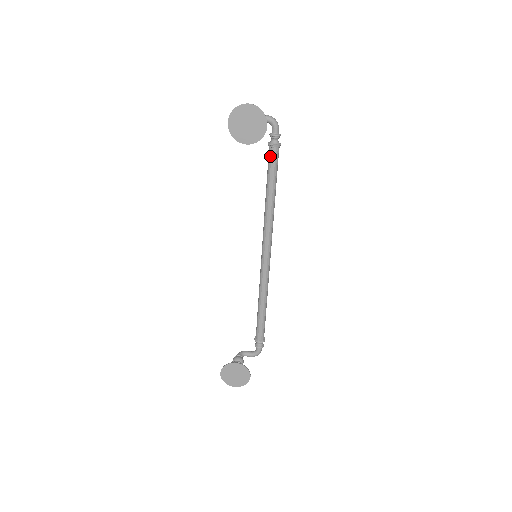
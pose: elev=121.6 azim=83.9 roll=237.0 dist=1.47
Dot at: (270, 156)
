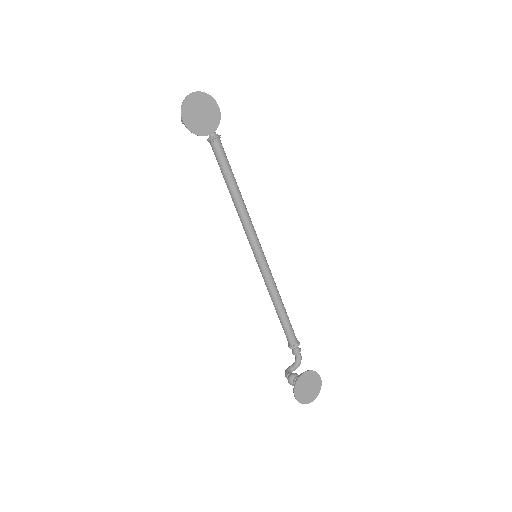
Dot at: (217, 150)
